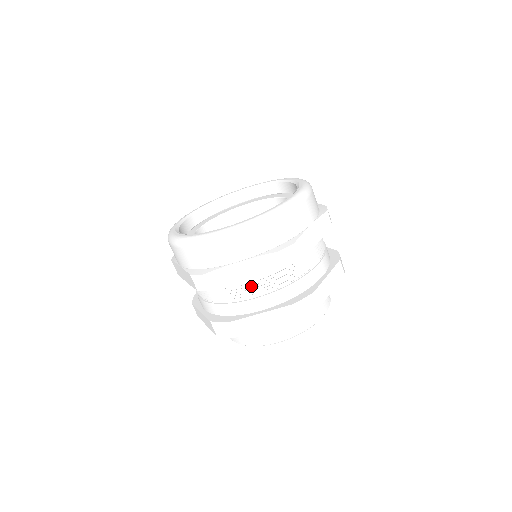
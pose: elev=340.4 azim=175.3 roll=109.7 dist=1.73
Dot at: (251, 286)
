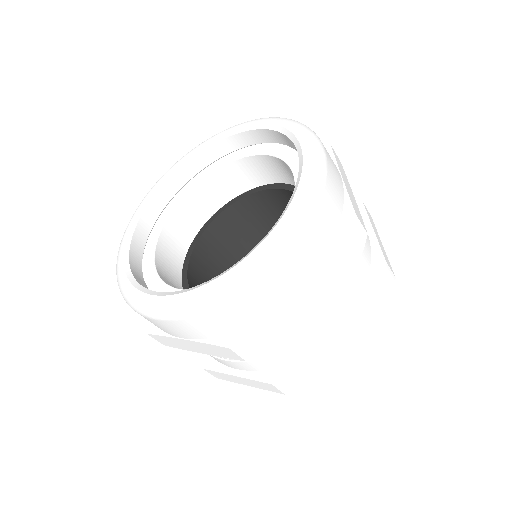
Dot at: (316, 307)
